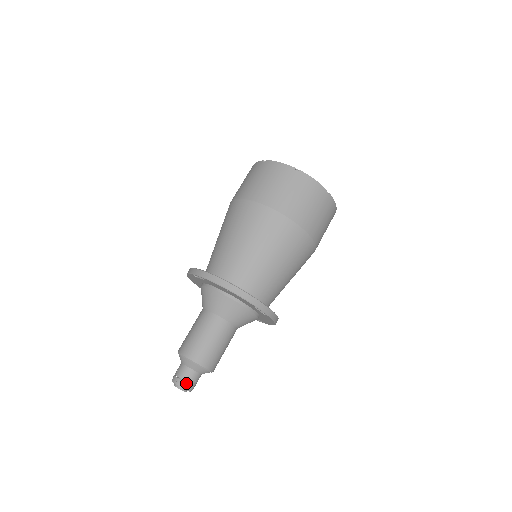
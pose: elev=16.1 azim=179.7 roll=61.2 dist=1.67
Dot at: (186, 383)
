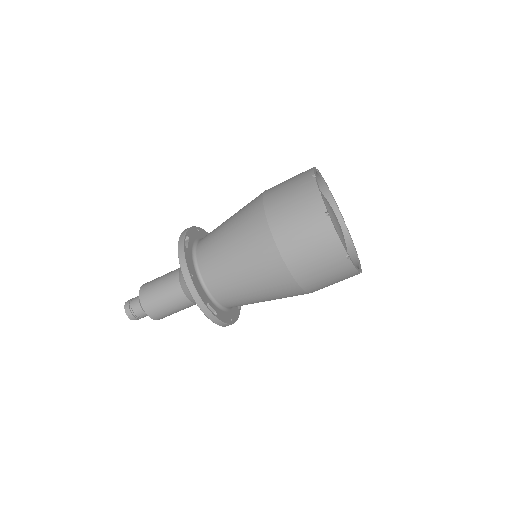
Dot at: (131, 313)
